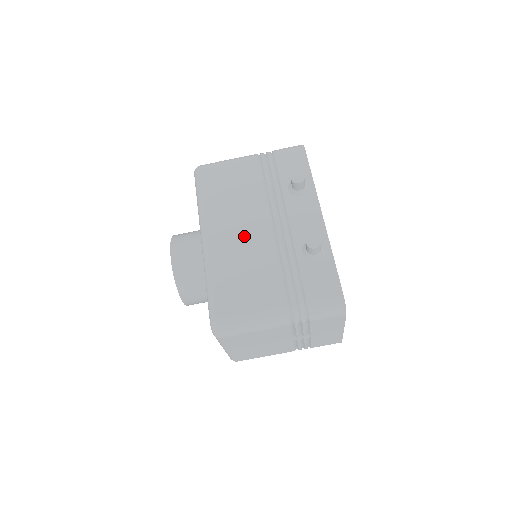
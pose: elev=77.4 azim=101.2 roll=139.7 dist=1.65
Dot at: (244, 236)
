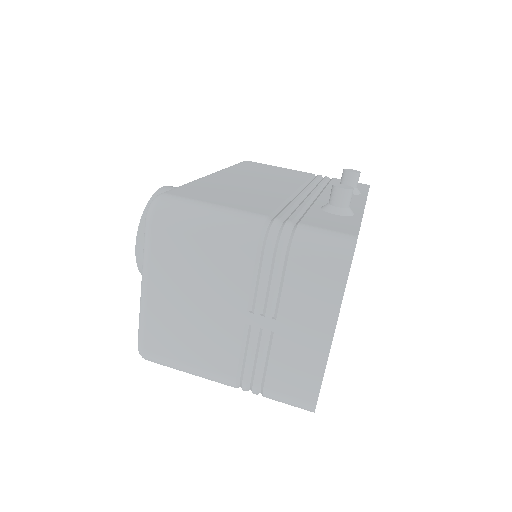
Dot at: (258, 184)
